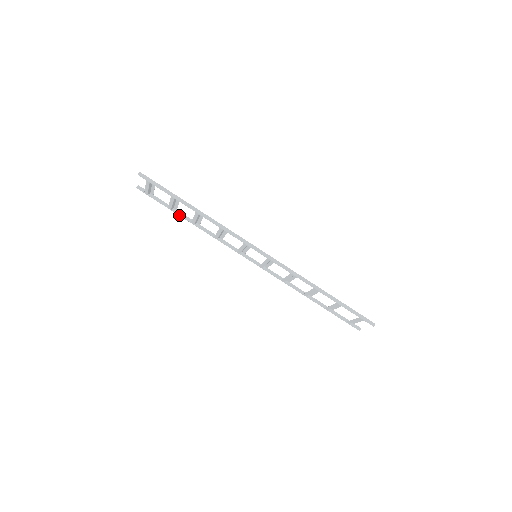
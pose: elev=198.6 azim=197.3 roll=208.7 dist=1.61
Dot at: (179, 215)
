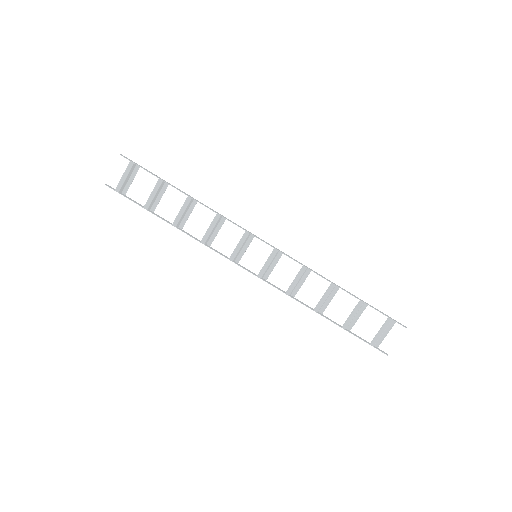
Dot at: (157, 216)
